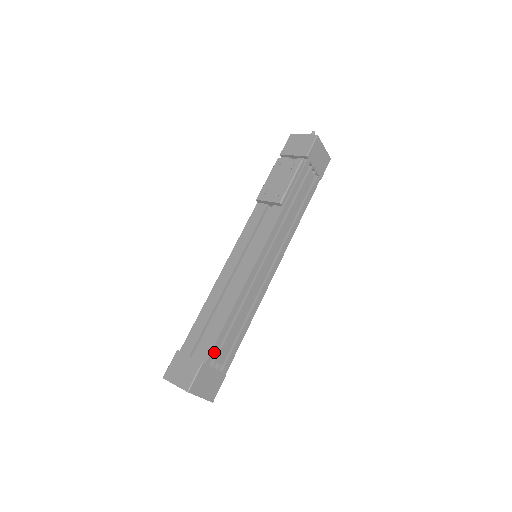
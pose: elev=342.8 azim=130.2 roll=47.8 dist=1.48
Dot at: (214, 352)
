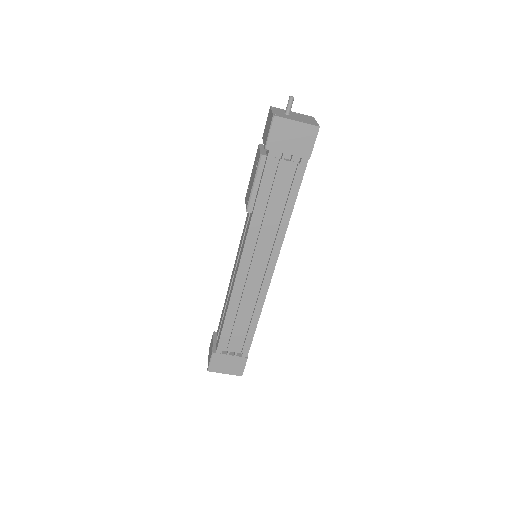
Dot at: (222, 344)
